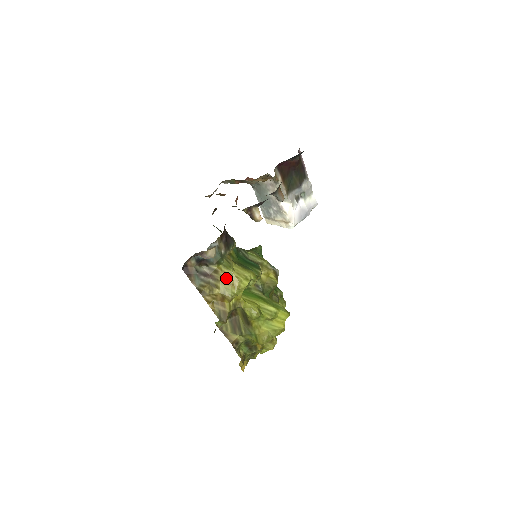
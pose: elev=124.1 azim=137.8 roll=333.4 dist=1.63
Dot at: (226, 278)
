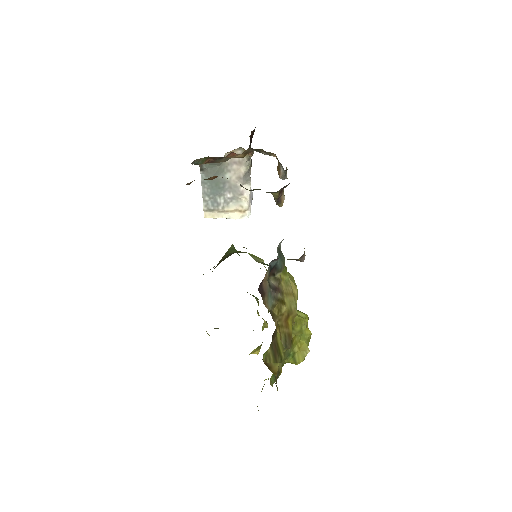
Dot at: (287, 287)
